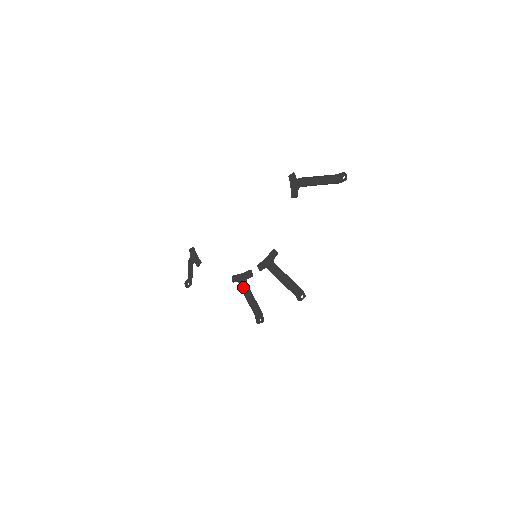
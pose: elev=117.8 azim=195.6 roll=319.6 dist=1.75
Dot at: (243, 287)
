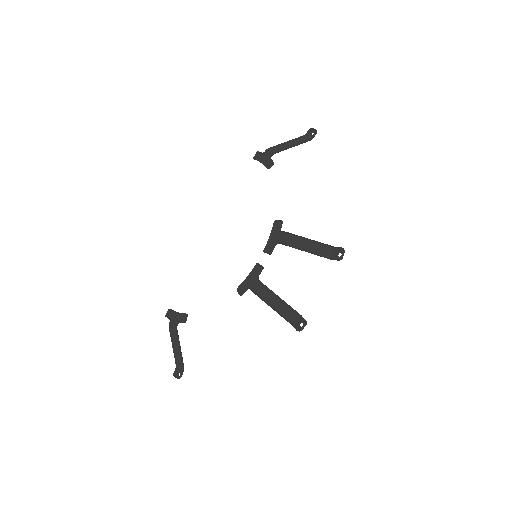
Dot at: (257, 291)
